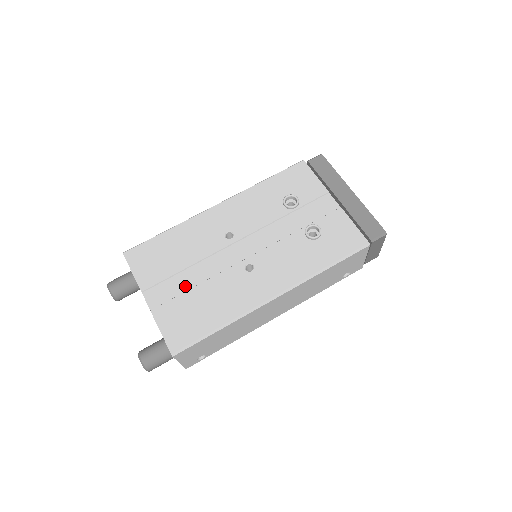
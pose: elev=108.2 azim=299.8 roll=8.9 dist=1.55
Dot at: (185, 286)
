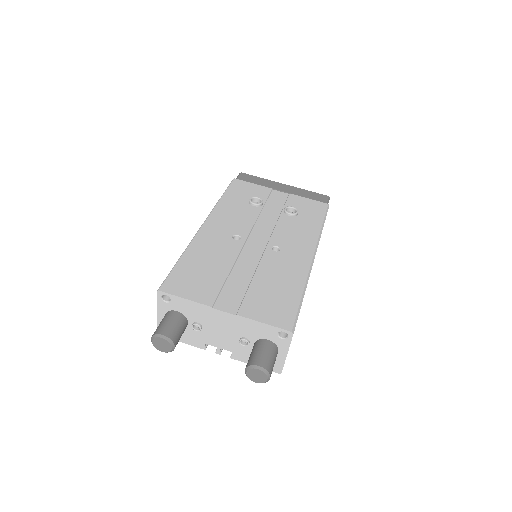
Dot at: (243, 284)
